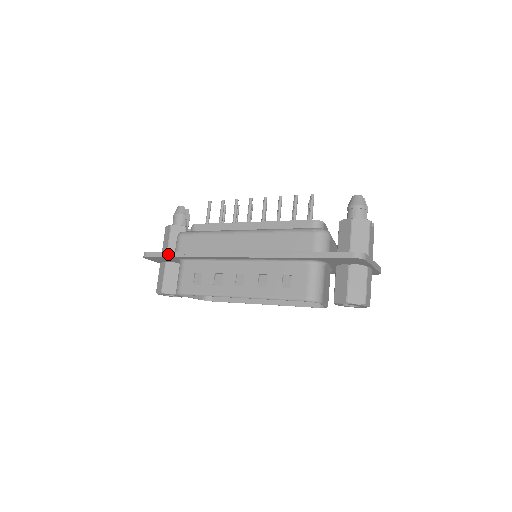
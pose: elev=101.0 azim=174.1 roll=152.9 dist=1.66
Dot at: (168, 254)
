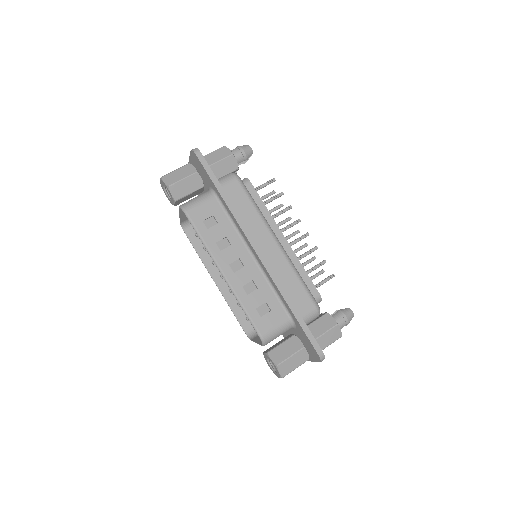
Dot at: (214, 179)
